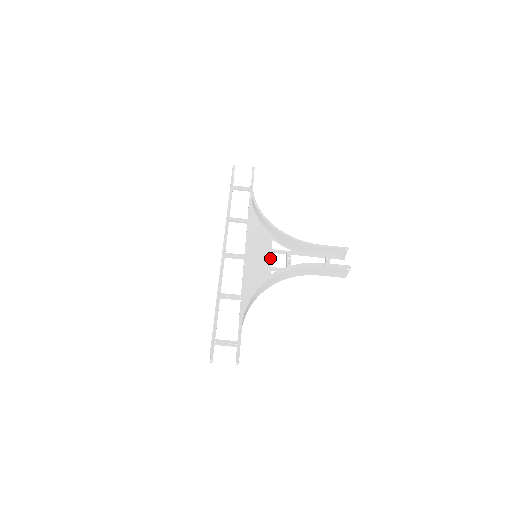
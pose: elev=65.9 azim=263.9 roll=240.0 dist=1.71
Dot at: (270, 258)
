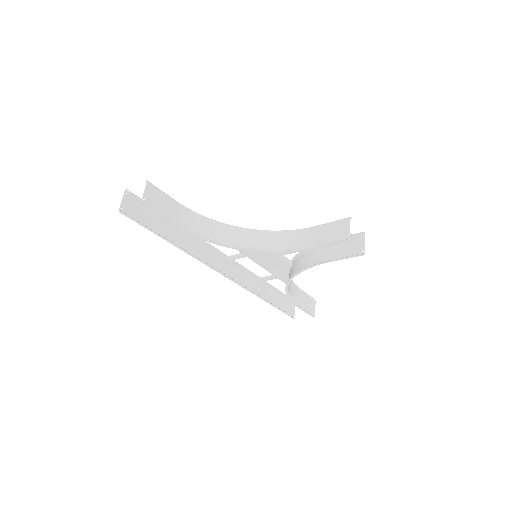
Dot at: occluded
